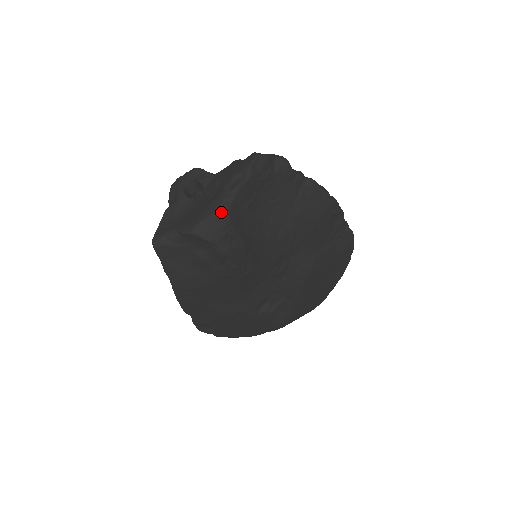
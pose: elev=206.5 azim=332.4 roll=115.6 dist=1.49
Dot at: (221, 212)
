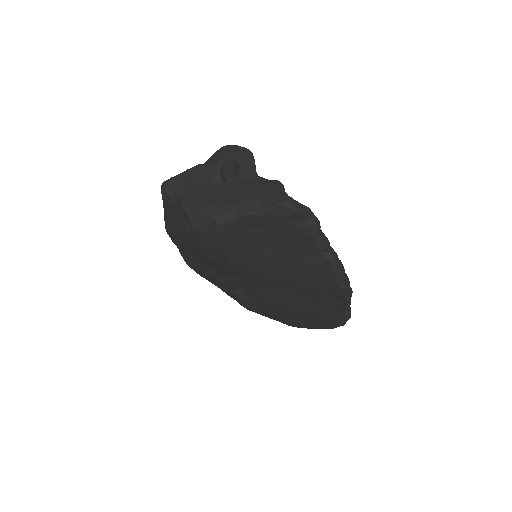
Dot at: (215, 220)
